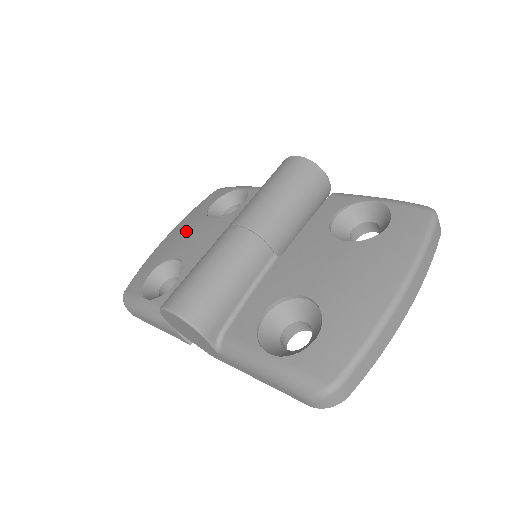
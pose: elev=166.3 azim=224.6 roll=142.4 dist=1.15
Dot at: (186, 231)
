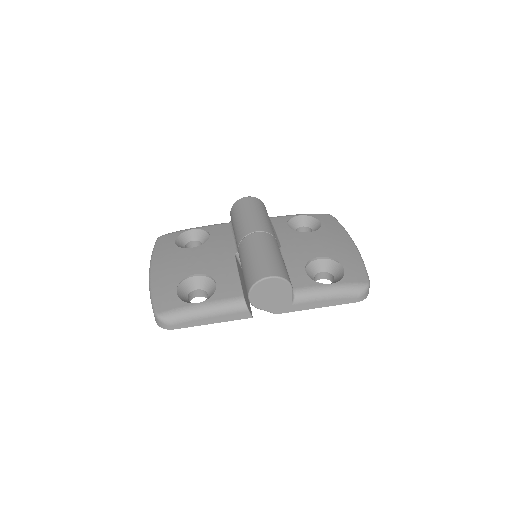
Dot at: (176, 260)
